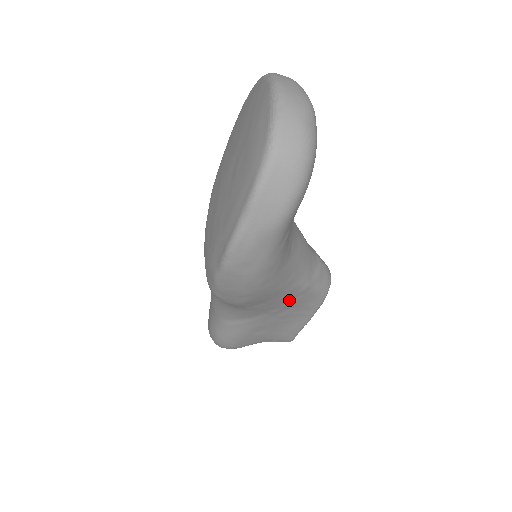
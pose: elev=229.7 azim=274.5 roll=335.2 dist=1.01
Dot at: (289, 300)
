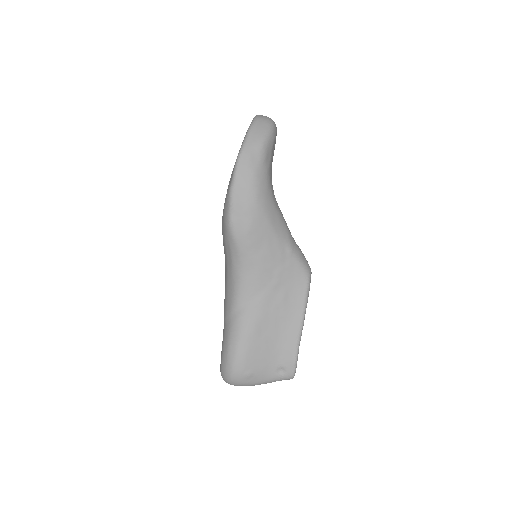
Dot at: (281, 263)
